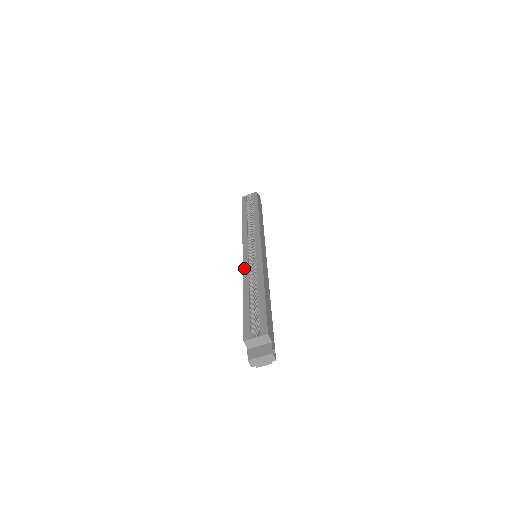
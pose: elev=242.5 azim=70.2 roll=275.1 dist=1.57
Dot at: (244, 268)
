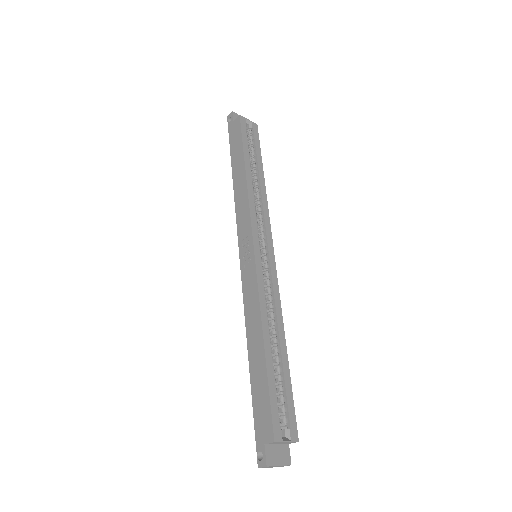
Dot at: (260, 287)
